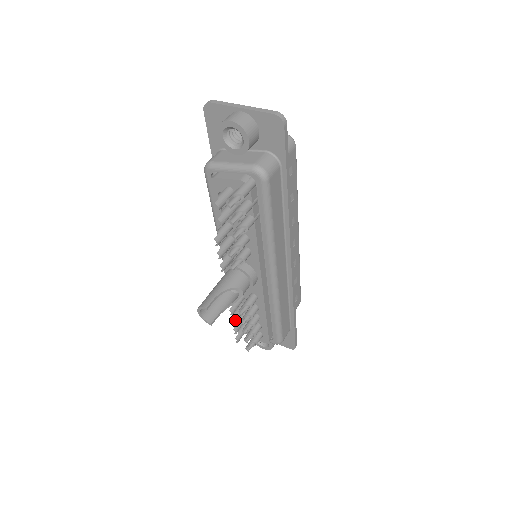
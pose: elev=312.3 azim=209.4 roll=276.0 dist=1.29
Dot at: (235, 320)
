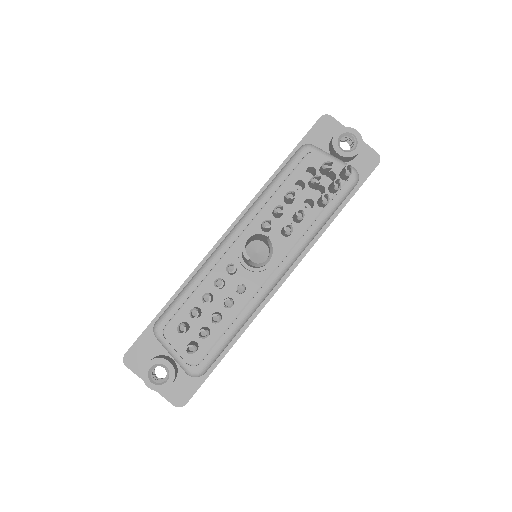
Dot at: (211, 299)
